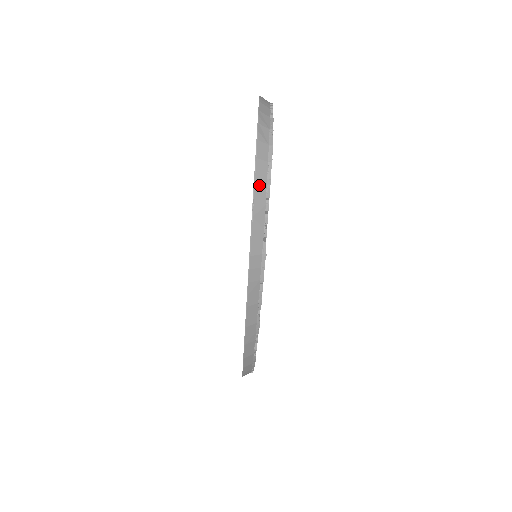
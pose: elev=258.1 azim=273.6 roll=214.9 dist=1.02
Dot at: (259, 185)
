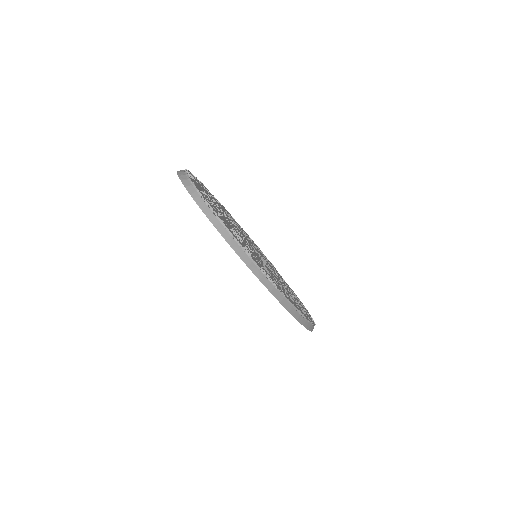
Dot at: (194, 195)
